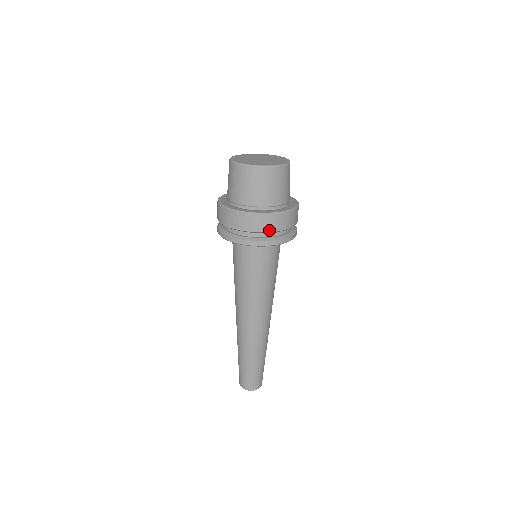
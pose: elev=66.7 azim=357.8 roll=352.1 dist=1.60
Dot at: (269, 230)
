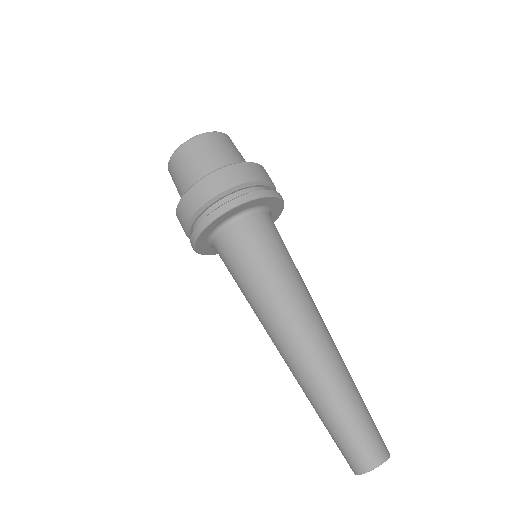
Dot at: (228, 187)
